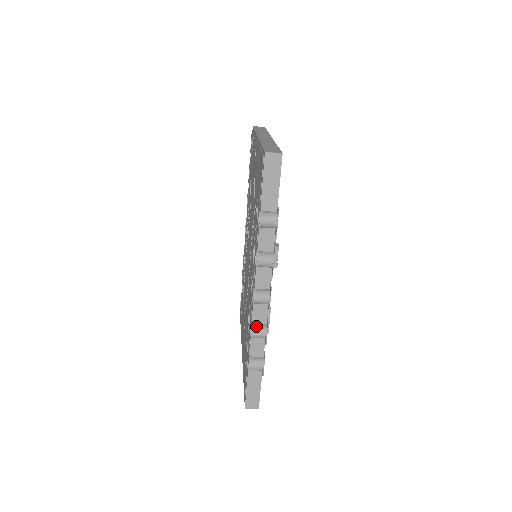
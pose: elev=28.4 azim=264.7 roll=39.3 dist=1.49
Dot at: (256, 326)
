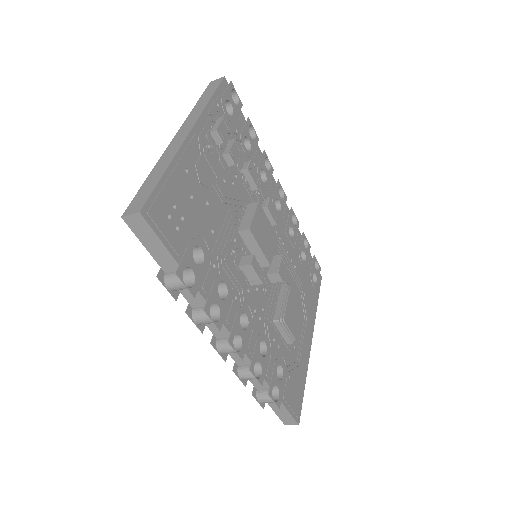
Dot at: (242, 369)
